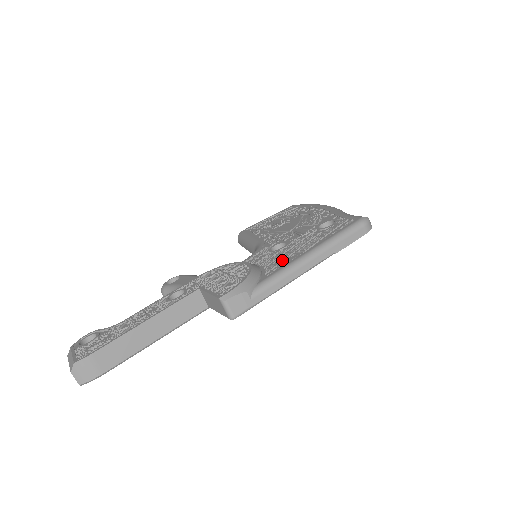
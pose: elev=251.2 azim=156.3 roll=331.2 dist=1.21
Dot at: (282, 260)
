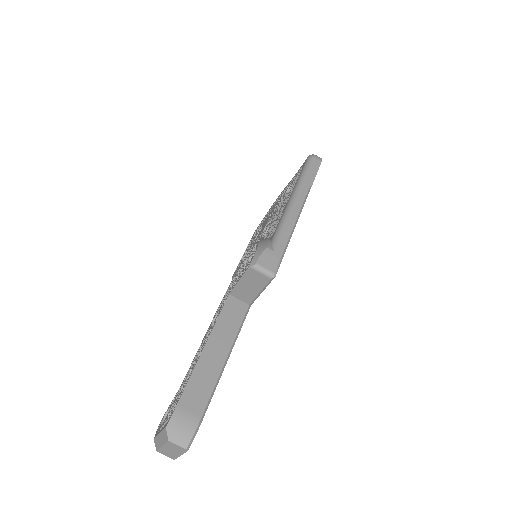
Dot at: (276, 222)
